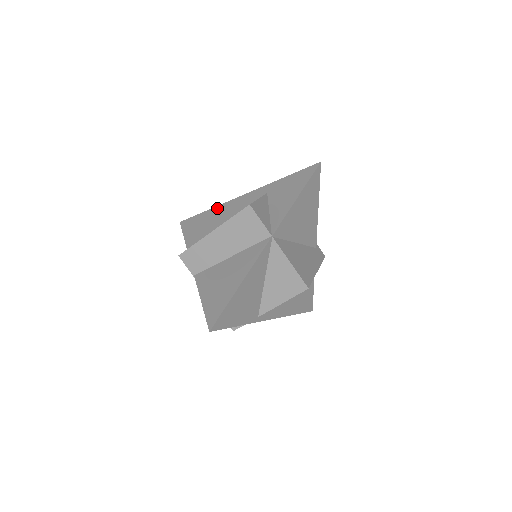
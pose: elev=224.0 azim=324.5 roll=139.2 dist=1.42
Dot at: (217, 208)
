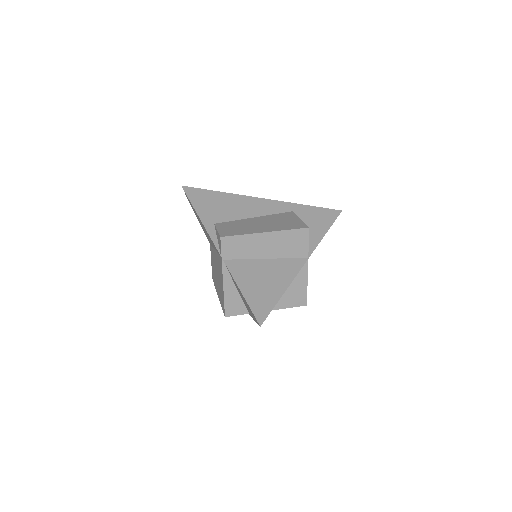
Dot at: (234, 196)
